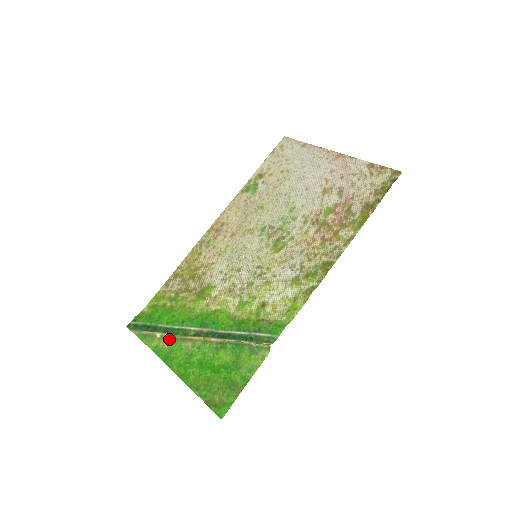
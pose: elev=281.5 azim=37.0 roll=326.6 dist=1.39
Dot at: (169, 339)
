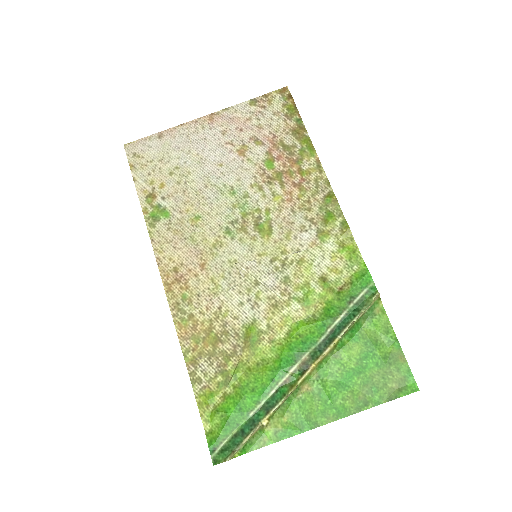
Dot at: (280, 410)
